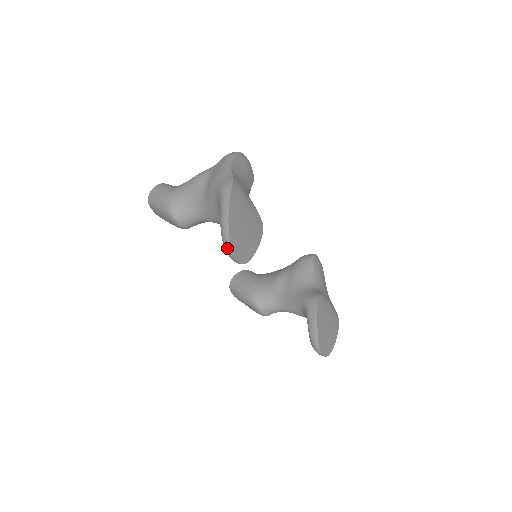
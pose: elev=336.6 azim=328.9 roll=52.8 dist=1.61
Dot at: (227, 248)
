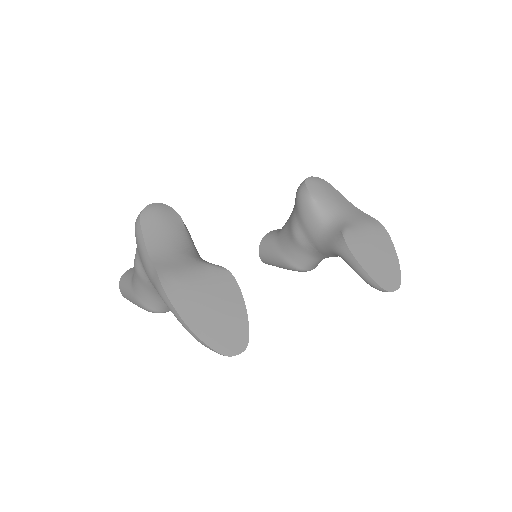
Dot at: occluded
